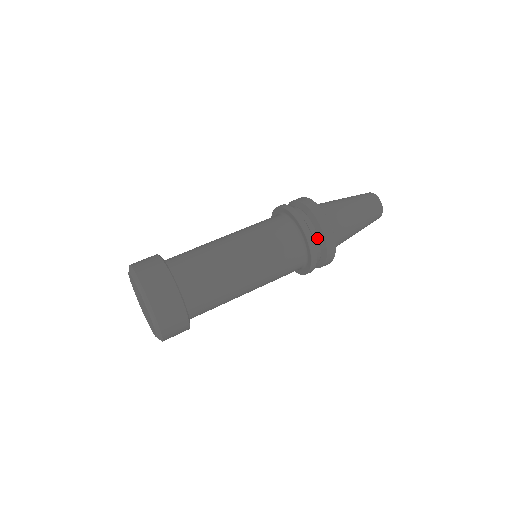
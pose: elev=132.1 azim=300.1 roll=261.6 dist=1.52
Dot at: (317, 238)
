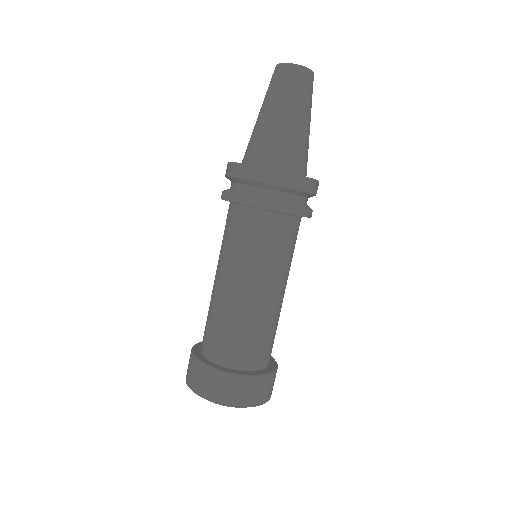
Dot at: (297, 197)
